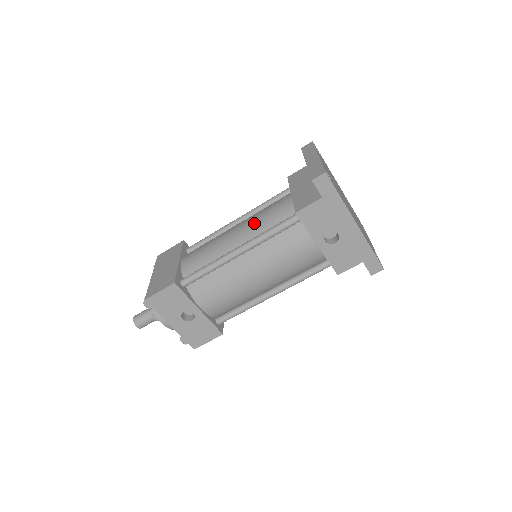
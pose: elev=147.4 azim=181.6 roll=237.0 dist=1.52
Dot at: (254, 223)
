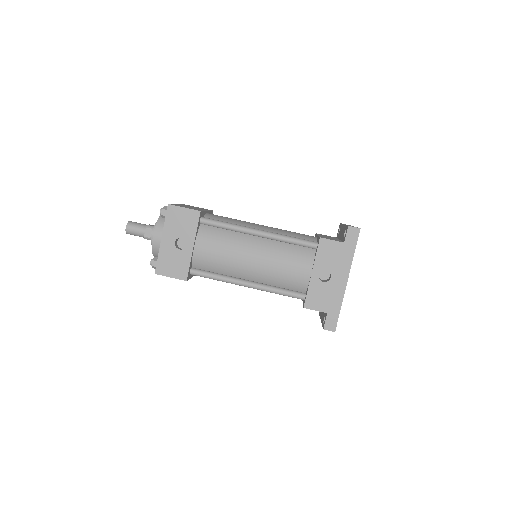
Dot at: (280, 230)
